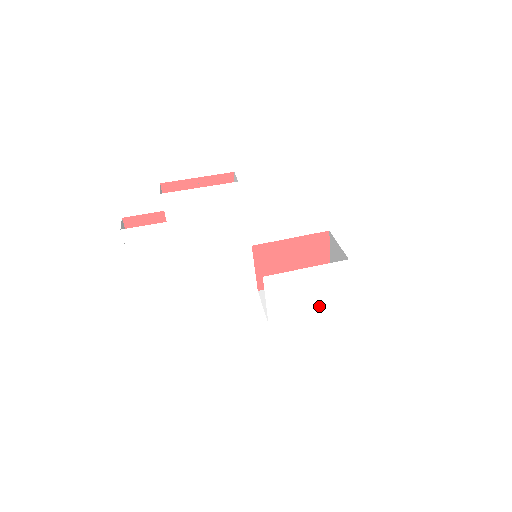
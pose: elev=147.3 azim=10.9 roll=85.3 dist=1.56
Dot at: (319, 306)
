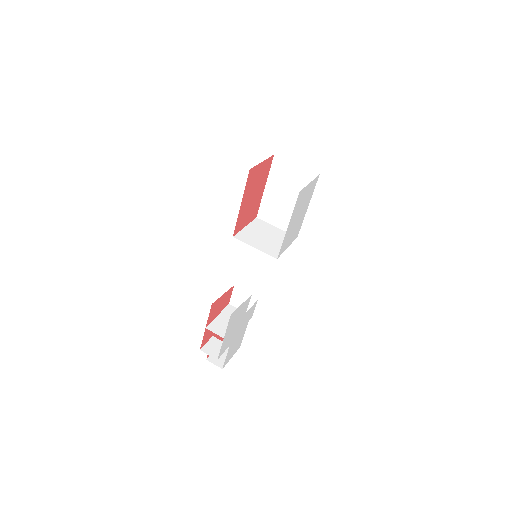
Dot at: (308, 201)
